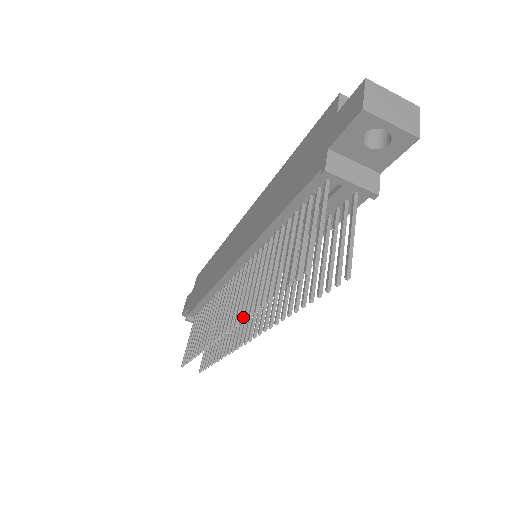
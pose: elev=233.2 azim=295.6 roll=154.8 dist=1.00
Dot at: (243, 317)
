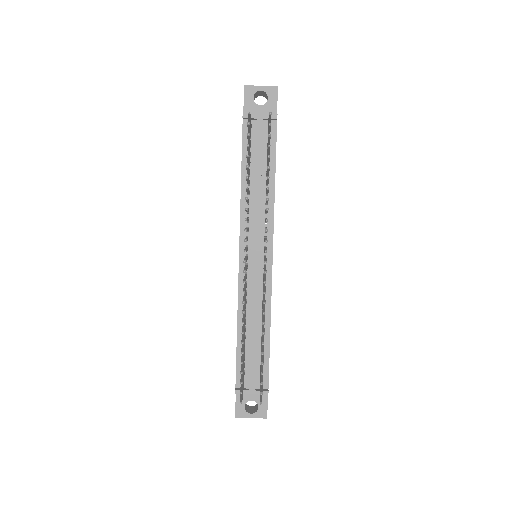
Dot at: (246, 229)
